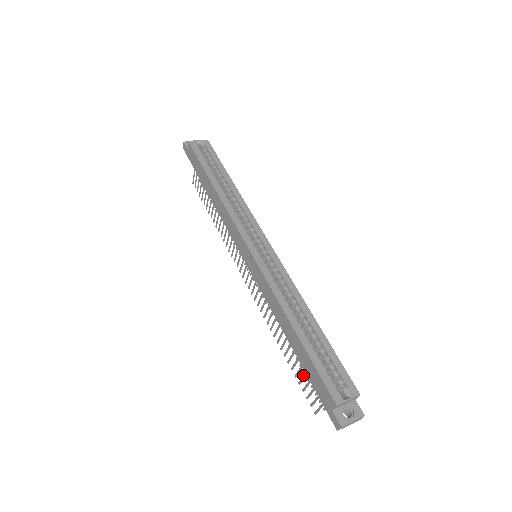
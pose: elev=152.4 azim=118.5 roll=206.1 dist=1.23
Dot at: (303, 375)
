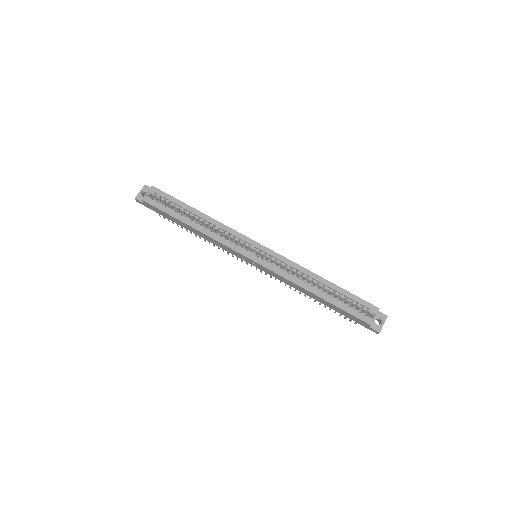
Dot at: occluded
